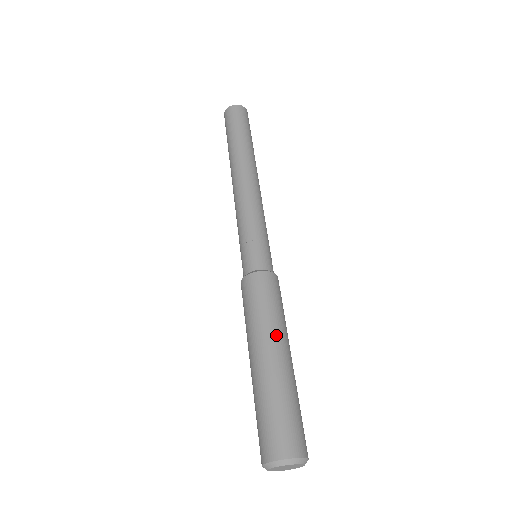
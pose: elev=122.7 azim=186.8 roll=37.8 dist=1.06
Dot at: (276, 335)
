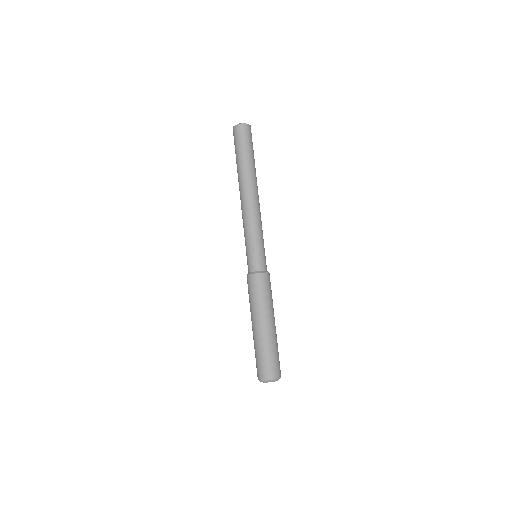
Dot at: (271, 314)
